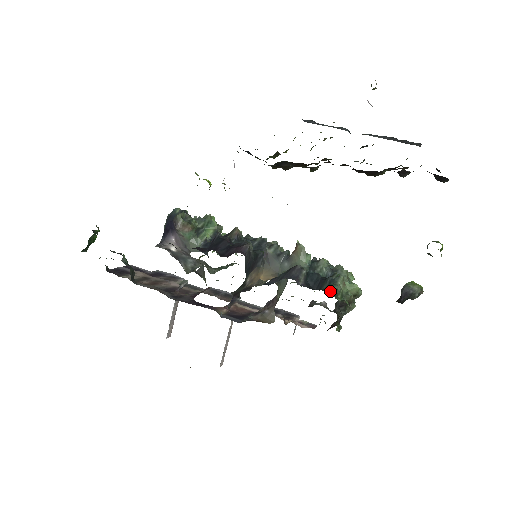
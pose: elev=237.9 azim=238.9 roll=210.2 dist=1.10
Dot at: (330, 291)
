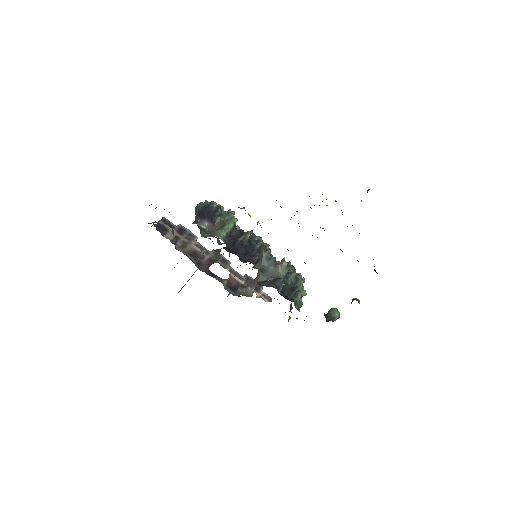
Dot at: (294, 302)
